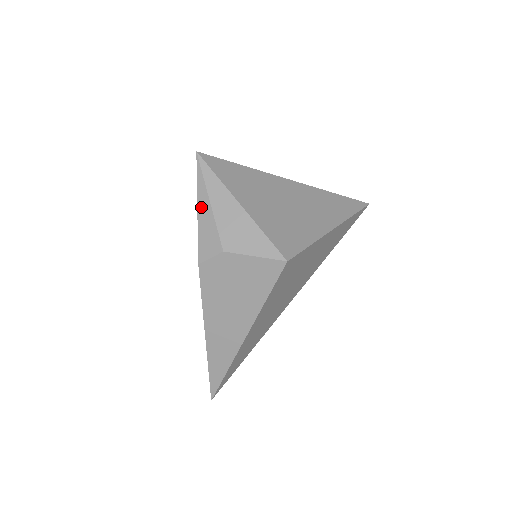
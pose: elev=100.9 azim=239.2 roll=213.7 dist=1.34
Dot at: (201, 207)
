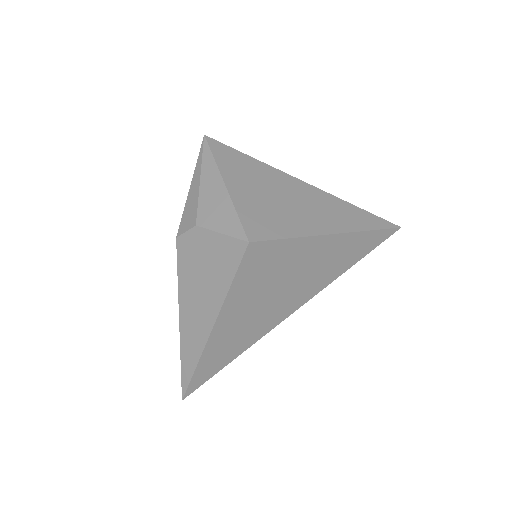
Dot at: (193, 184)
